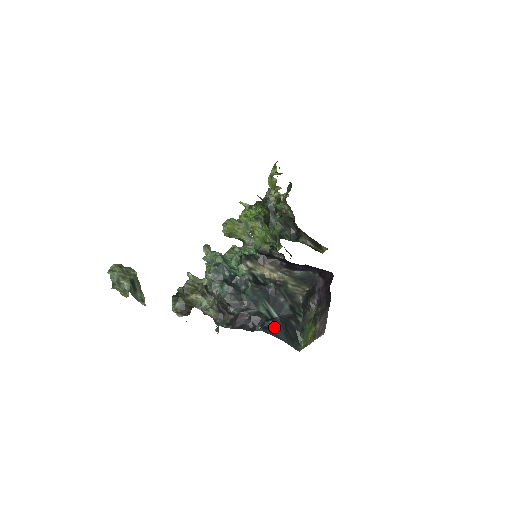
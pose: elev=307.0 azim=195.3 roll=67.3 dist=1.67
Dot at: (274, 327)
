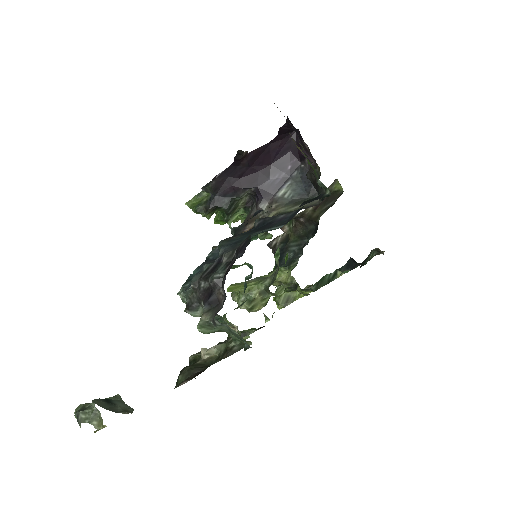
Dot at: (257, 212)
